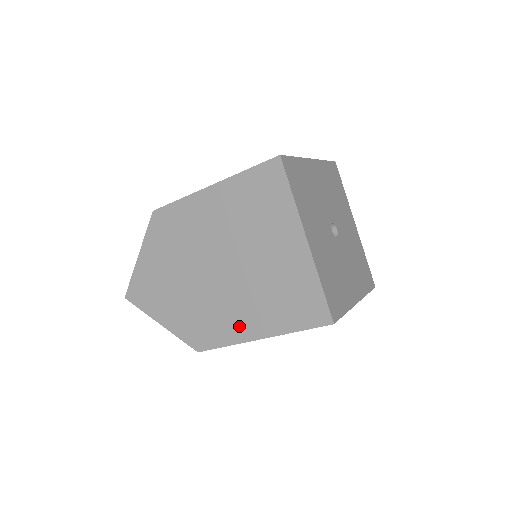
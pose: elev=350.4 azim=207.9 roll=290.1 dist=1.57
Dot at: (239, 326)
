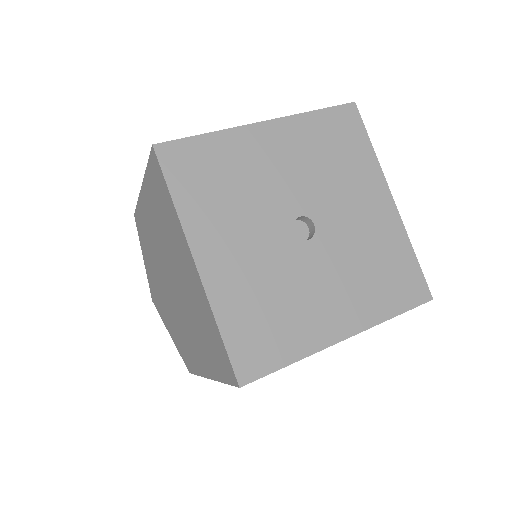
Dot at: (196, 357)
